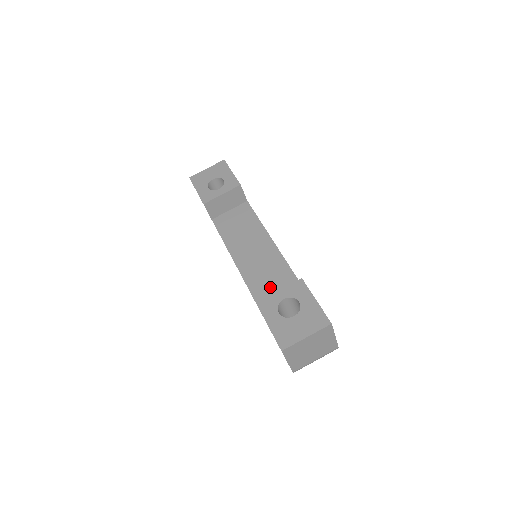
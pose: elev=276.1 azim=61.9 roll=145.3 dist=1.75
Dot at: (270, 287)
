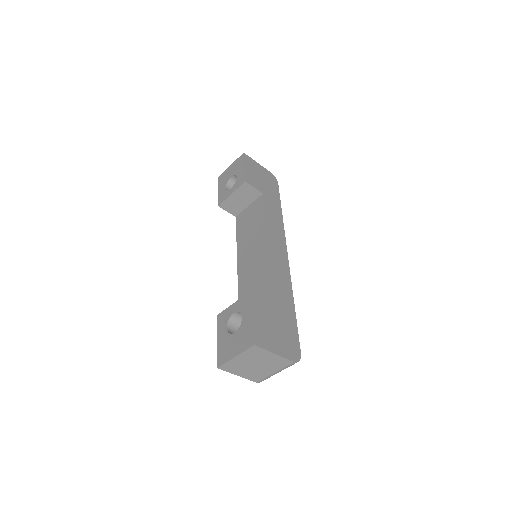
Dot at: occluded
